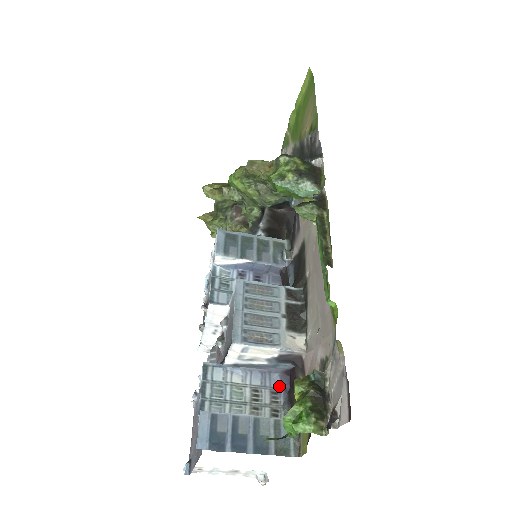
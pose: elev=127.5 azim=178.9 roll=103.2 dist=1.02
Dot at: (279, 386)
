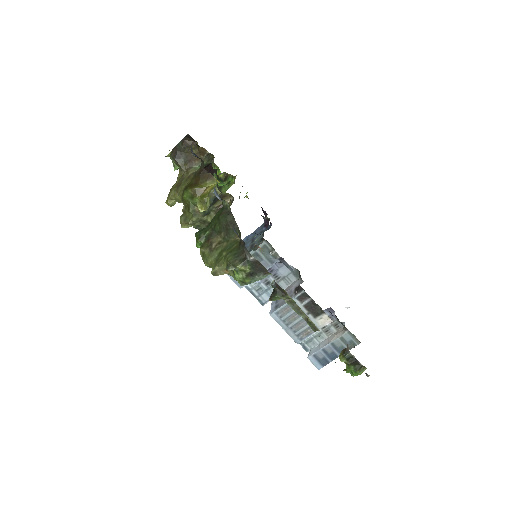
Dot at: (329, 314)
